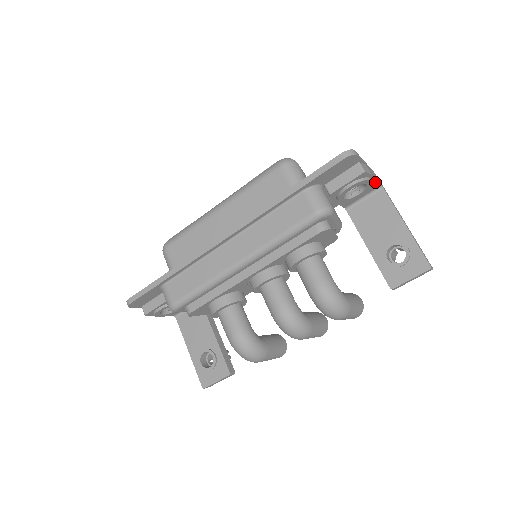
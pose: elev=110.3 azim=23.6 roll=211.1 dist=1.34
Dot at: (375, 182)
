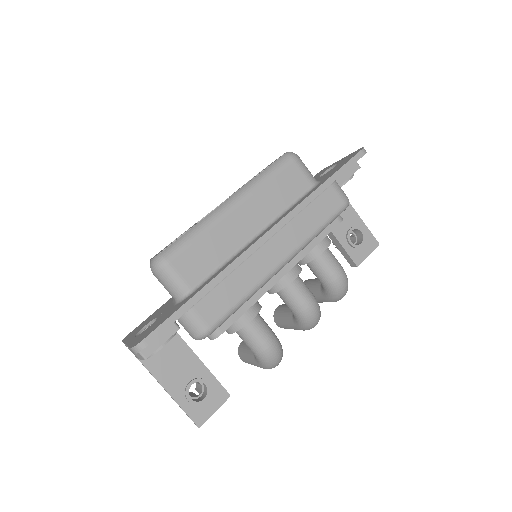
Dot at: occluded
